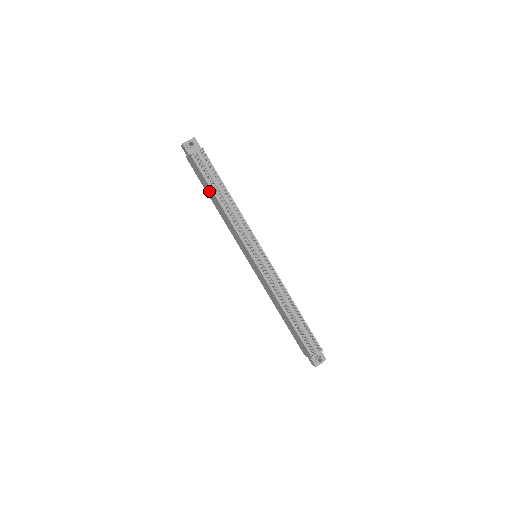
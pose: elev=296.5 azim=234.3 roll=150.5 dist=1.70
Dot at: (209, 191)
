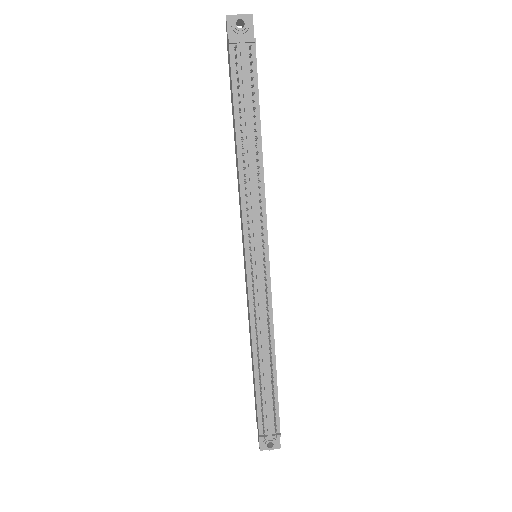
Dot at: (233, 119)
